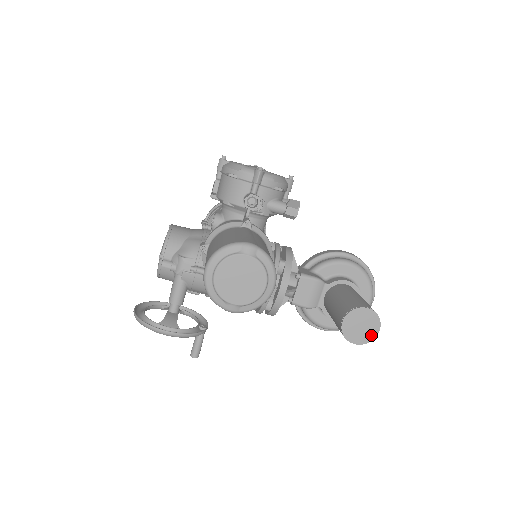
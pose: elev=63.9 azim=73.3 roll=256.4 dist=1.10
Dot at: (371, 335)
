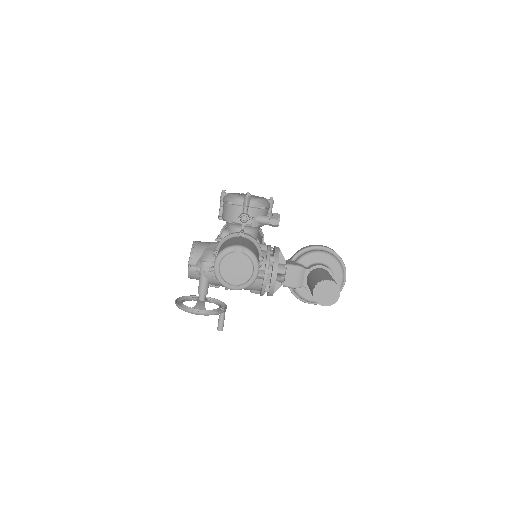
Dot at: (335, 299)
